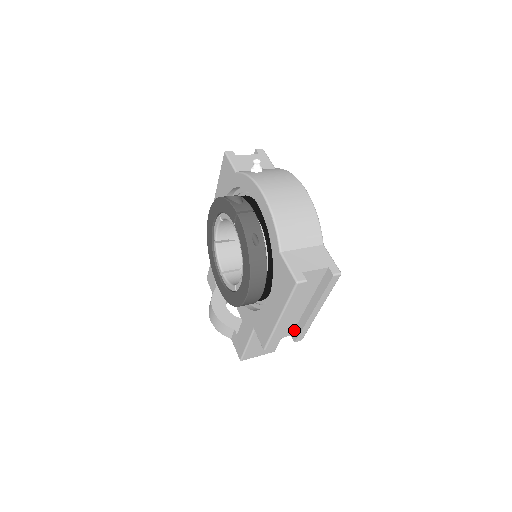
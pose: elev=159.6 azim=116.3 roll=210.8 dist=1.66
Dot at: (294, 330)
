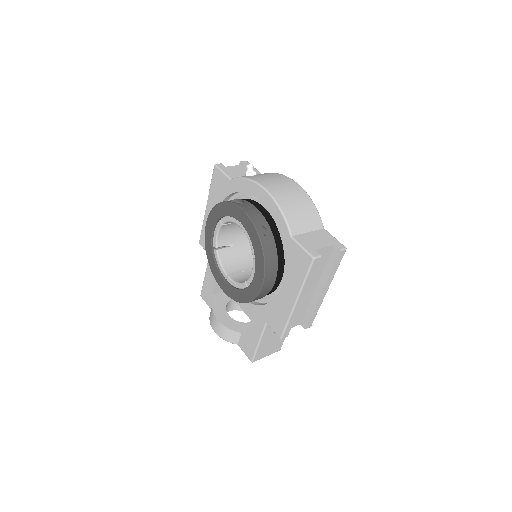
Dot at: (303, 317)
